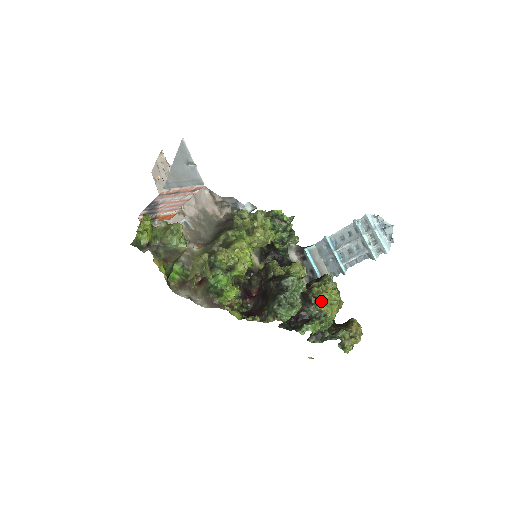
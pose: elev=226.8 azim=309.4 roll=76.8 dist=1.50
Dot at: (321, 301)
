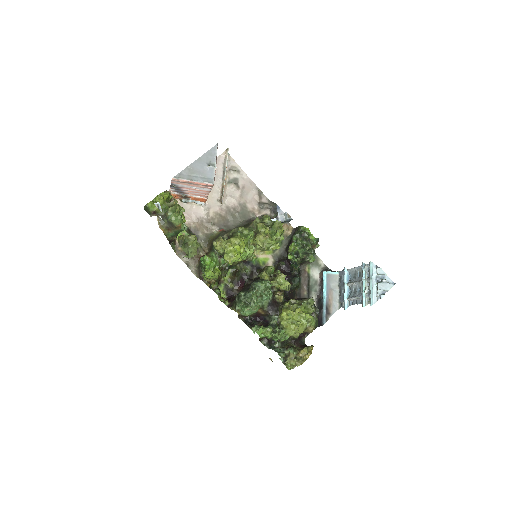
Dot at: (283, 315)
